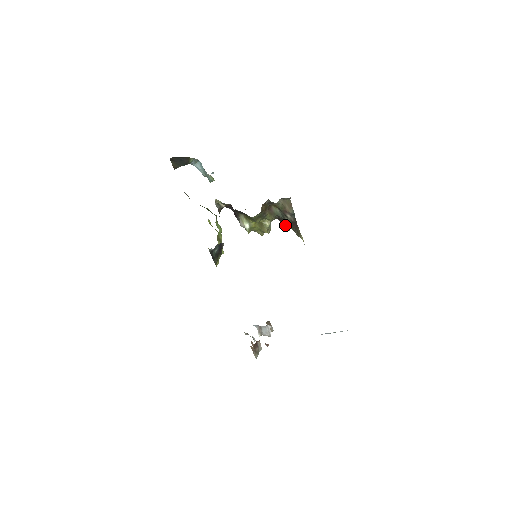
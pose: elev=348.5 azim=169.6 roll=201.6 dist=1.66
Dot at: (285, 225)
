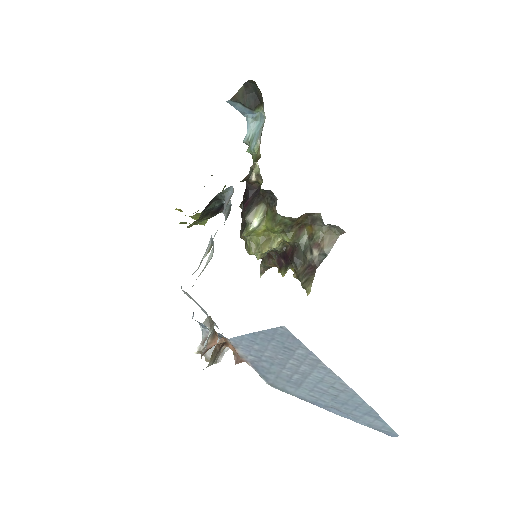
Dot at: (280, 268)
